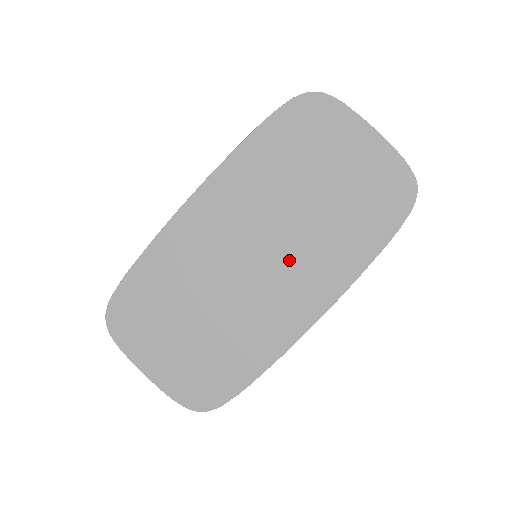
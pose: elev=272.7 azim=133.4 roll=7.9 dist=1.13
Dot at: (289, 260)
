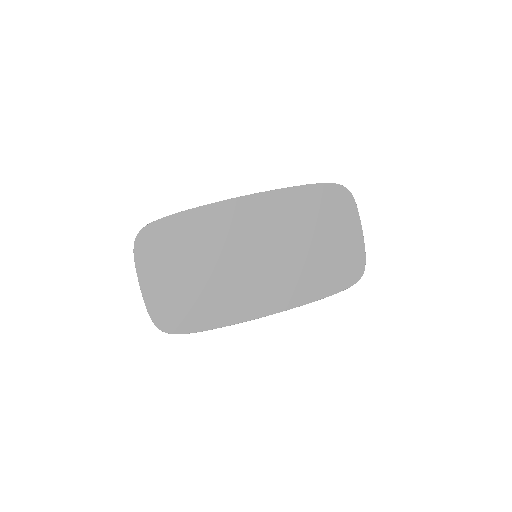
Dot at: (275, 271)
